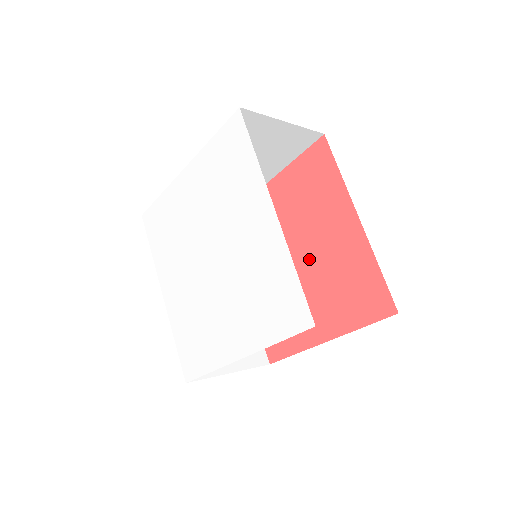
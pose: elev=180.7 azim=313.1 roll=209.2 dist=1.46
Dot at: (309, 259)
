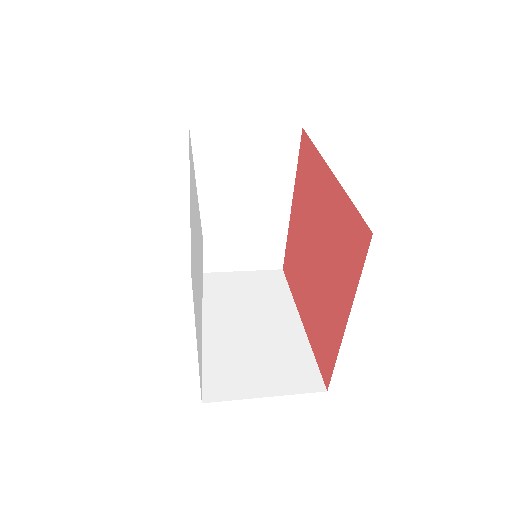
Dot at: (320, 246)
